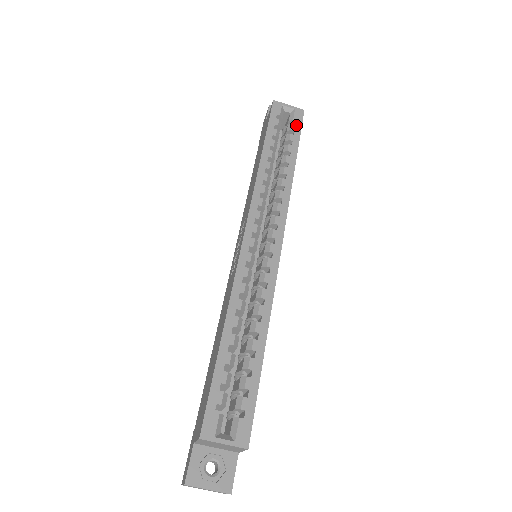
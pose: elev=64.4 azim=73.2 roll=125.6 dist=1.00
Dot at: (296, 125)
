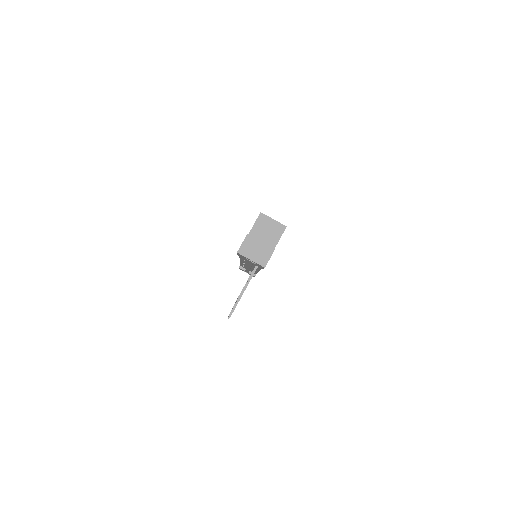
Dot at: occluded
